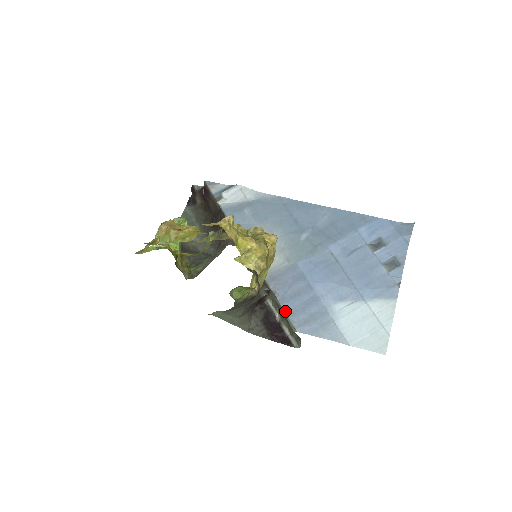
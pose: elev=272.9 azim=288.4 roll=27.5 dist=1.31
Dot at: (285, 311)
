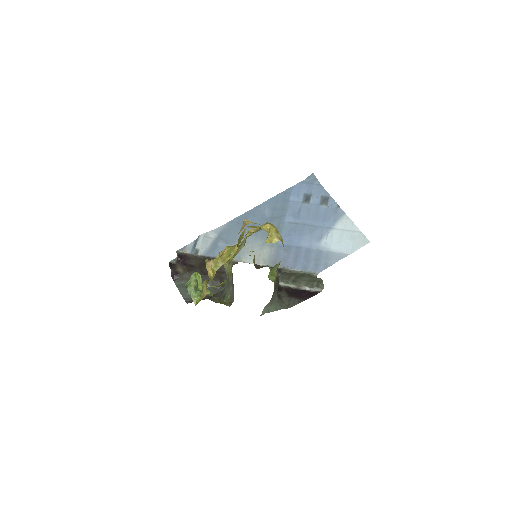
Dot at: (300, 271)
